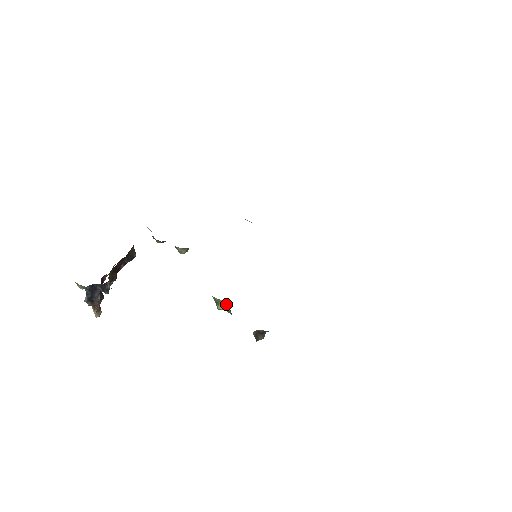
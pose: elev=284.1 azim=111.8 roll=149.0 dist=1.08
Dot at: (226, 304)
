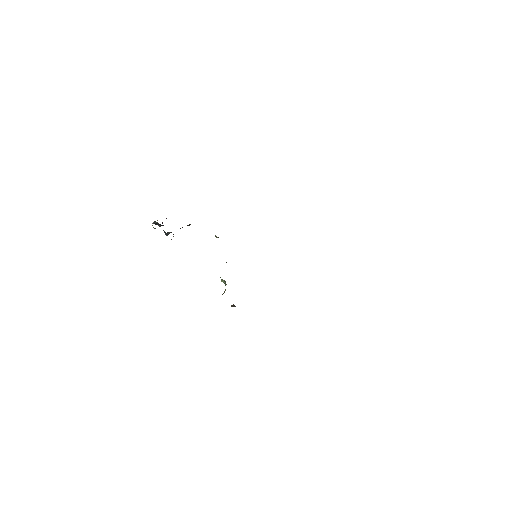
Dot at: (225, 283)
